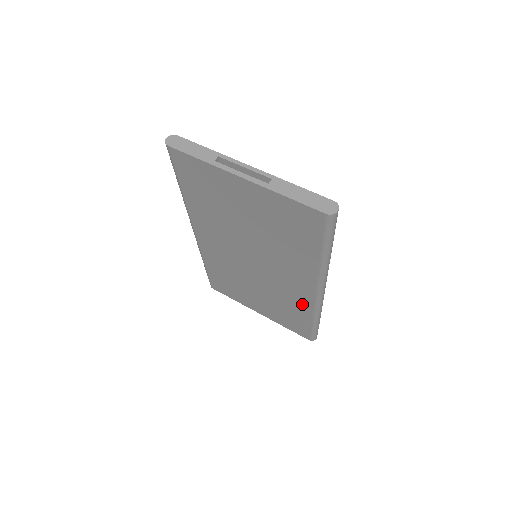
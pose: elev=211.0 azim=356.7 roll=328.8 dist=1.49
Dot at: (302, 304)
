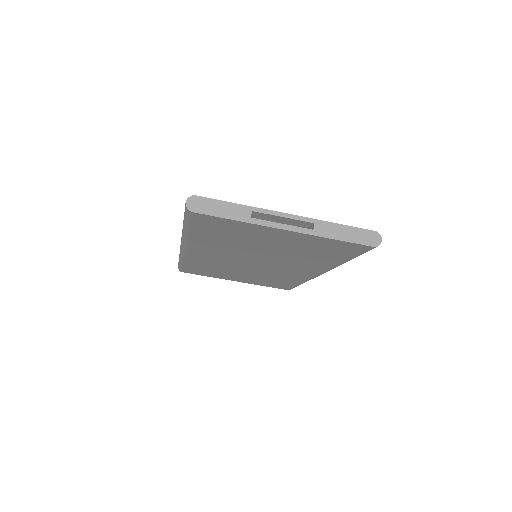
Dot at: (297, 278)
